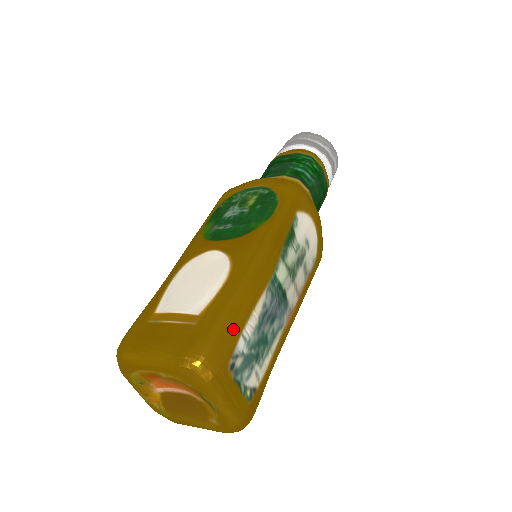
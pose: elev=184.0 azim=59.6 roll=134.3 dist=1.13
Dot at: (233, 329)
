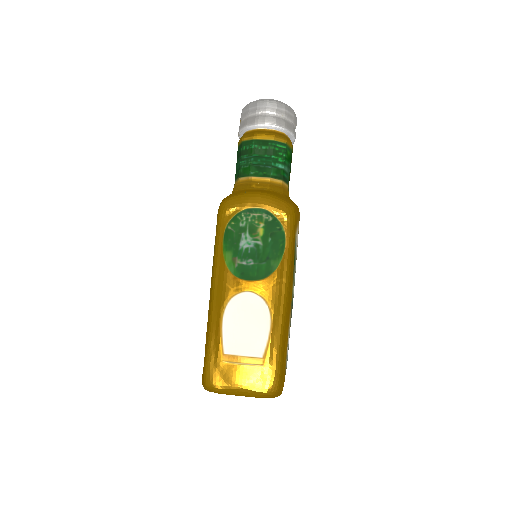
Dot at: (284, 359)
